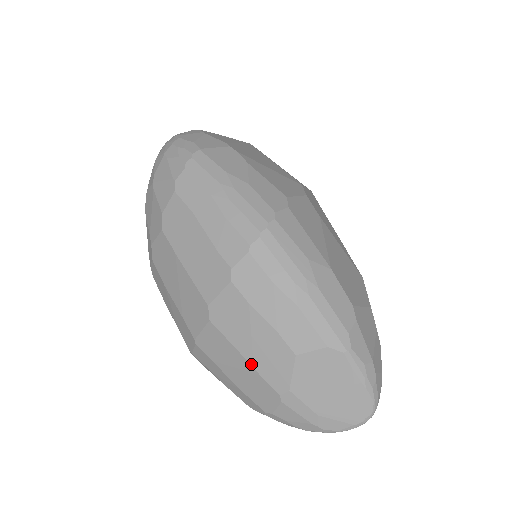
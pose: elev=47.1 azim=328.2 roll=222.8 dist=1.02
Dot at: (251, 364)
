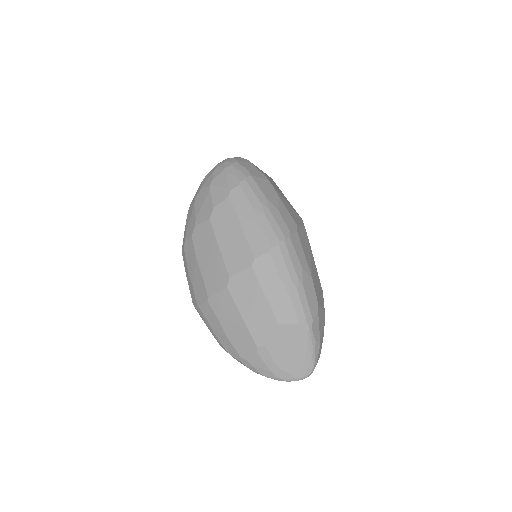
Dot at: (245, 322)
